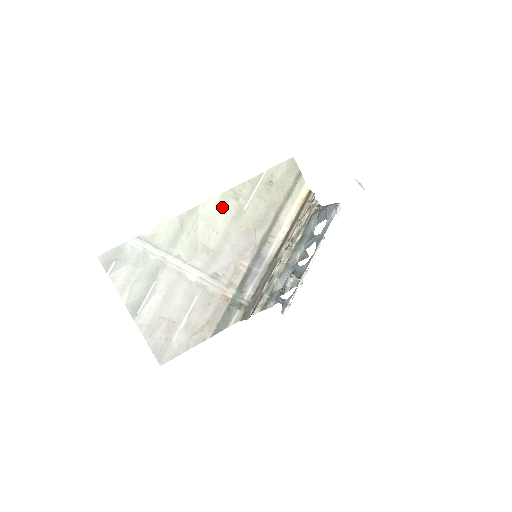
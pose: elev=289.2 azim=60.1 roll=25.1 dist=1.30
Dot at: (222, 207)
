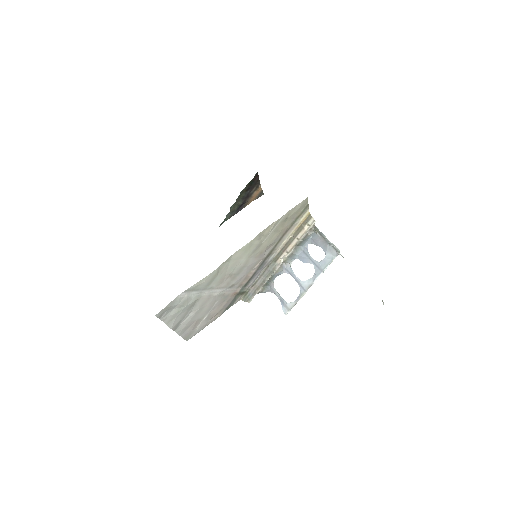
Dot at: (249, 248)
